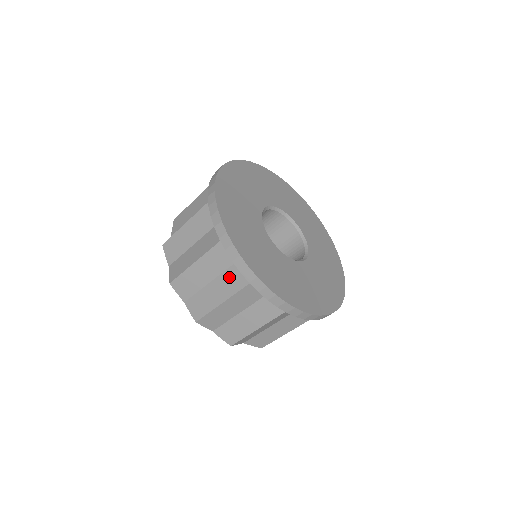
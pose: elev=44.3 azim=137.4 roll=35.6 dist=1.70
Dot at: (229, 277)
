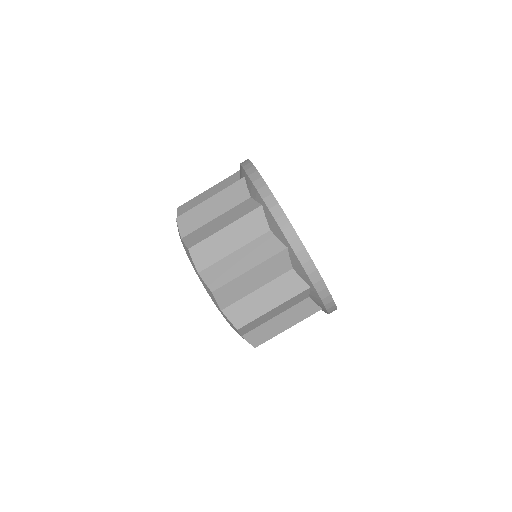
Dot at: (241, 207)
